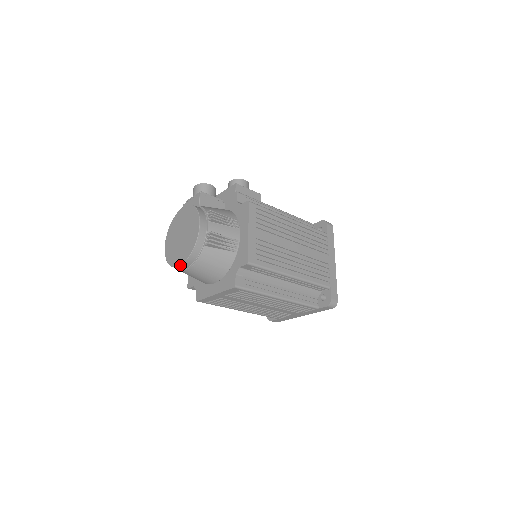
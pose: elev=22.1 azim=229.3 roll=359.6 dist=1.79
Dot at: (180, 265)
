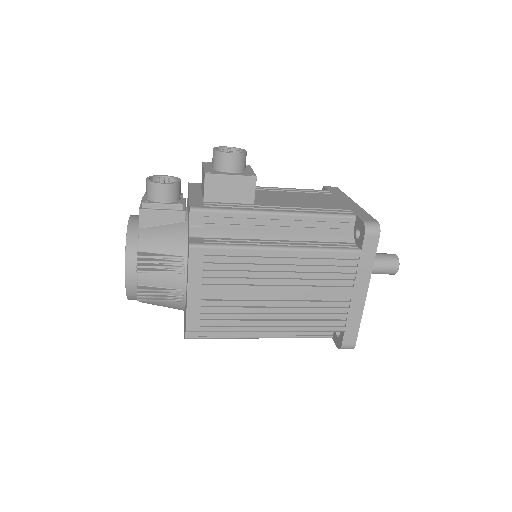
Dot at: occluded
